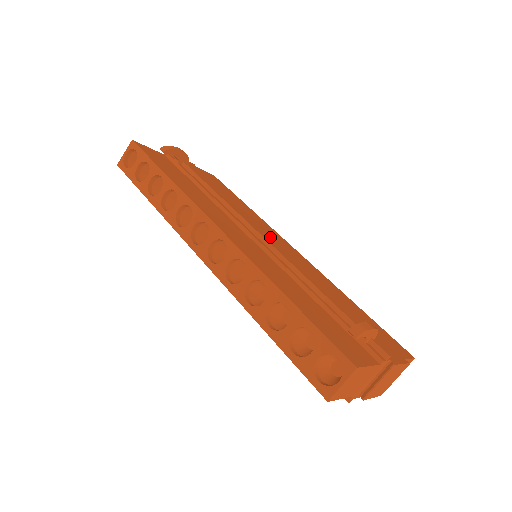
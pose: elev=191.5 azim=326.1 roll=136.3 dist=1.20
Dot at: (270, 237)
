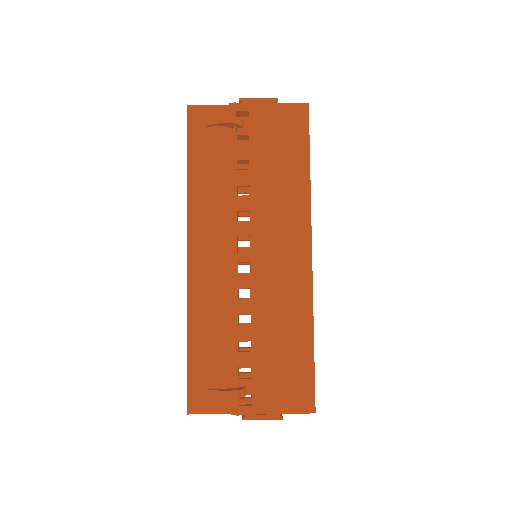
Dot at: (272, 244)
